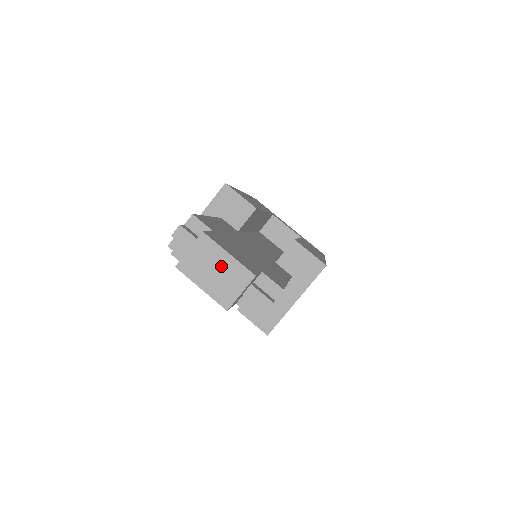
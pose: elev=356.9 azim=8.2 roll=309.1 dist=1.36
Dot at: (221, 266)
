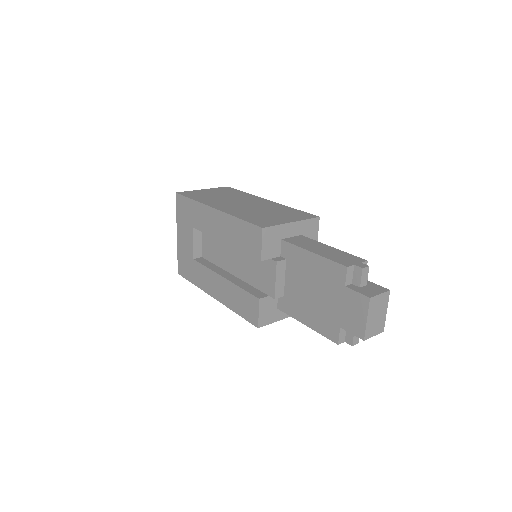
Dot at: (381, 315)
